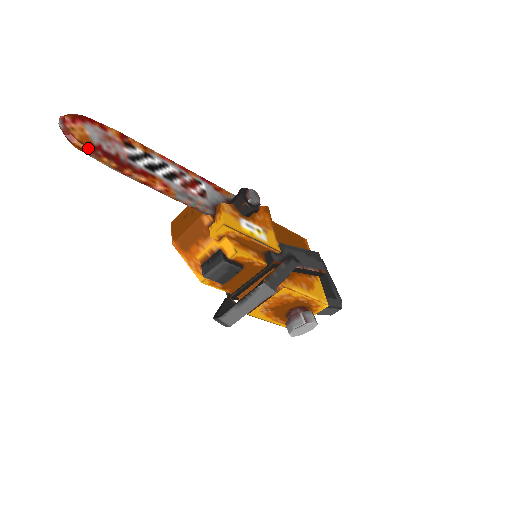
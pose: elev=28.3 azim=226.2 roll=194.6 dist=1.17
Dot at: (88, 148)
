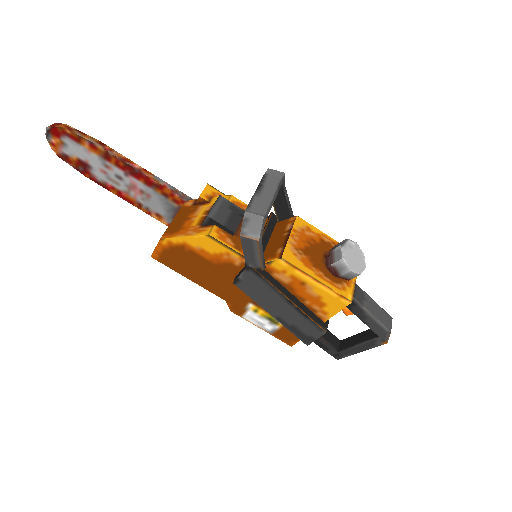
Dot at: (74, 128)
